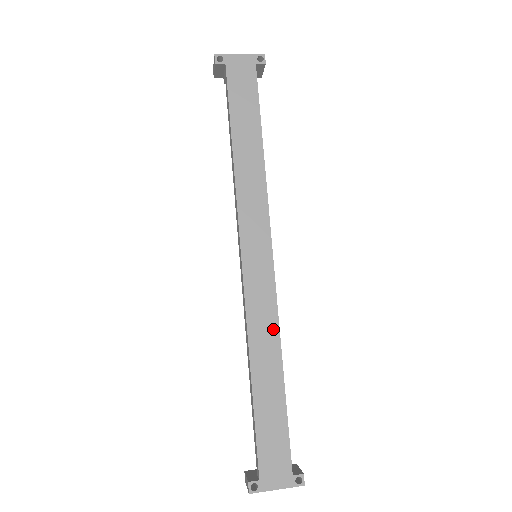
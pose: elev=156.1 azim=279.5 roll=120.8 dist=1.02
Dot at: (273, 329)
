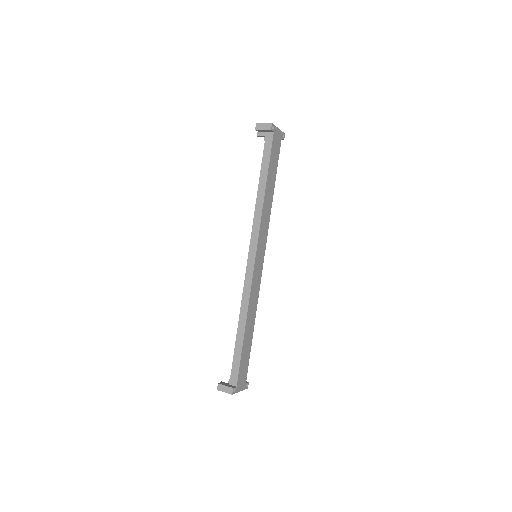
Dot at: (256, 301)
